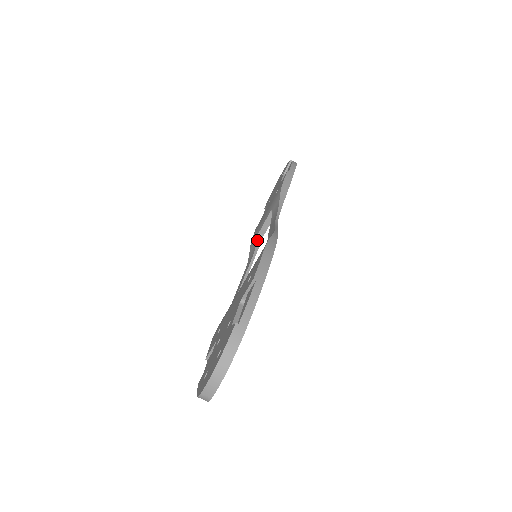
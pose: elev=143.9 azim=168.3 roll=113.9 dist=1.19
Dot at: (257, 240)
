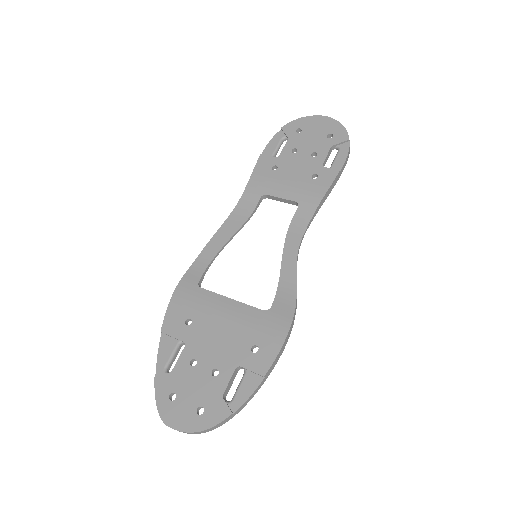
Dot at: (259, 201)
